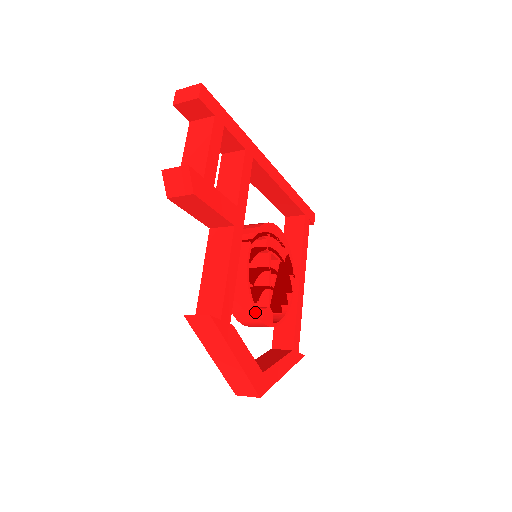
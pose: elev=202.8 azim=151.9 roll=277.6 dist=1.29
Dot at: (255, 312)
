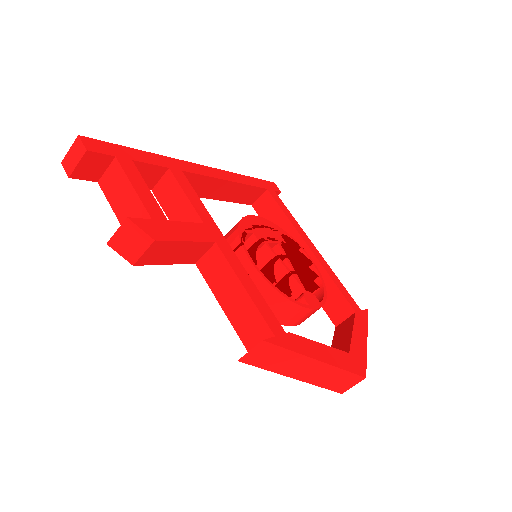
Dot at: (297, 305)
